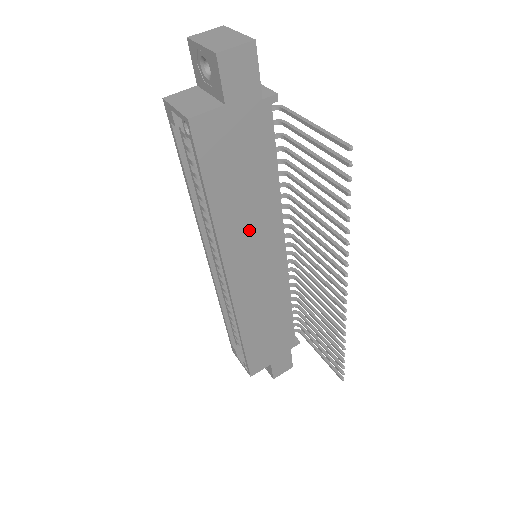
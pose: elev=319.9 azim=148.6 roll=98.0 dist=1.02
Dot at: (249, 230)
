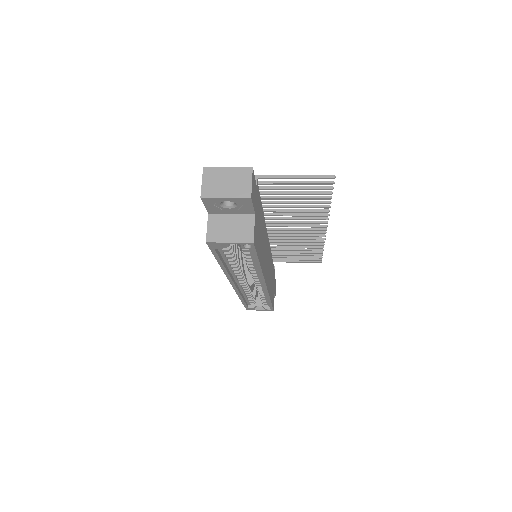
Dot at: (264, 251)
